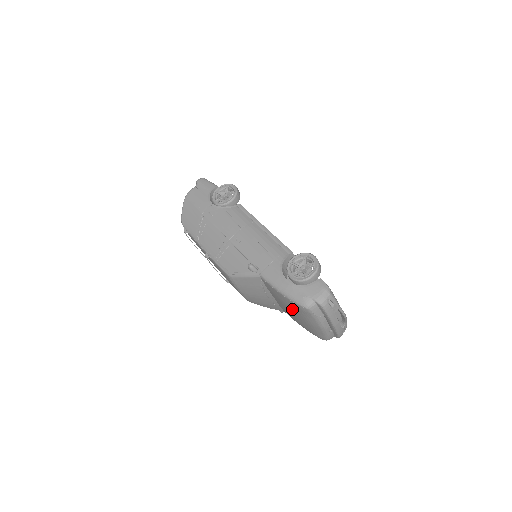
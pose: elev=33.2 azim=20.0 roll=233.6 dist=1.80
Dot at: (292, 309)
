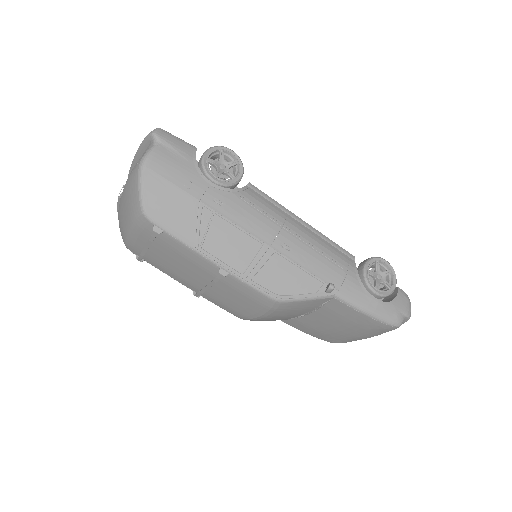
Dot at: (356, 327)
